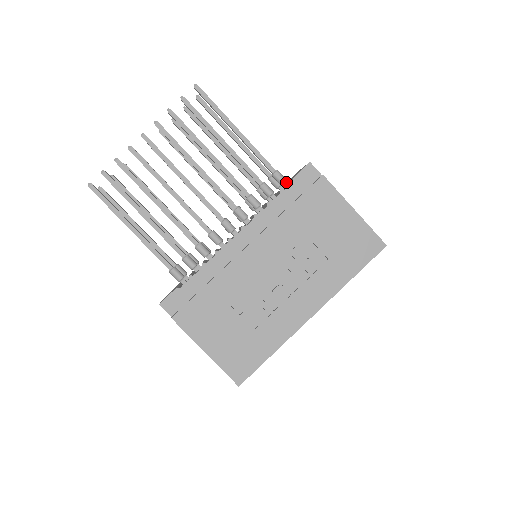
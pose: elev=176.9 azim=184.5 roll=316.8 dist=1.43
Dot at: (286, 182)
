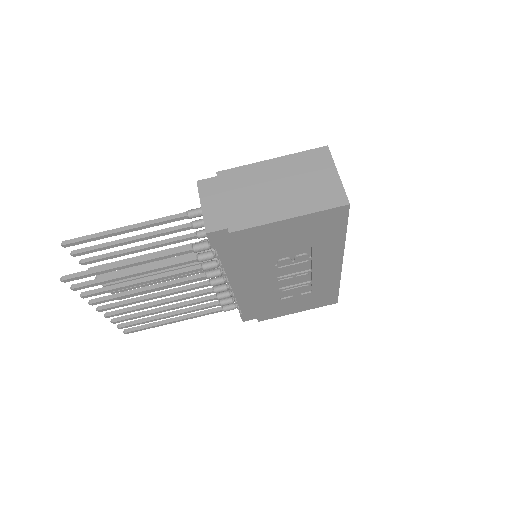
Dot at: (210, 246)
